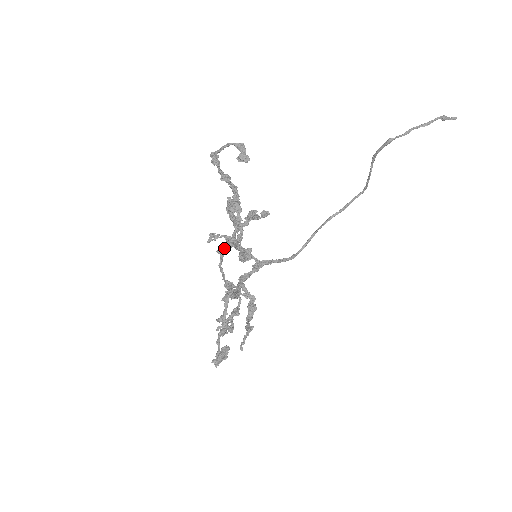
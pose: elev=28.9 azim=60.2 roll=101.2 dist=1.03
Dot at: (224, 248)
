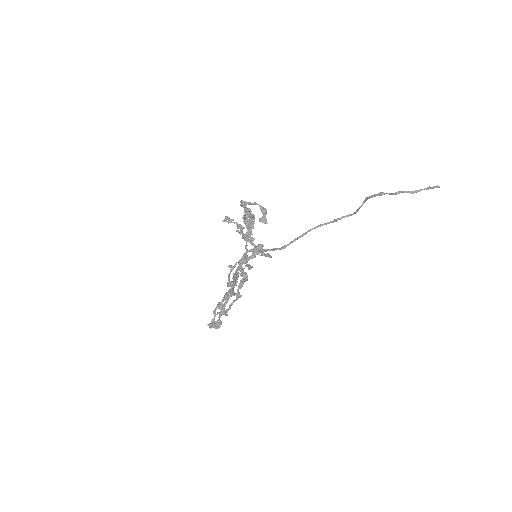
Dot at: (234, 266)
